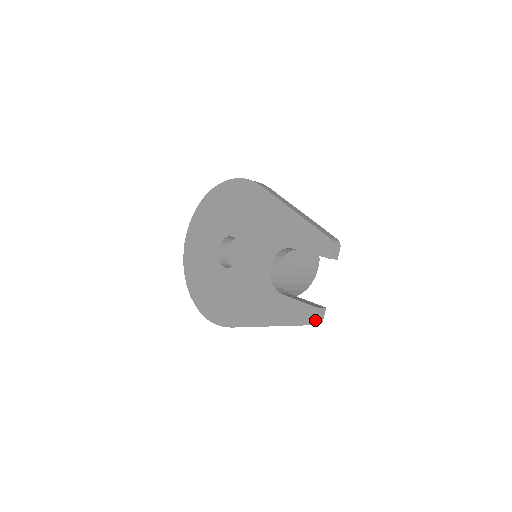
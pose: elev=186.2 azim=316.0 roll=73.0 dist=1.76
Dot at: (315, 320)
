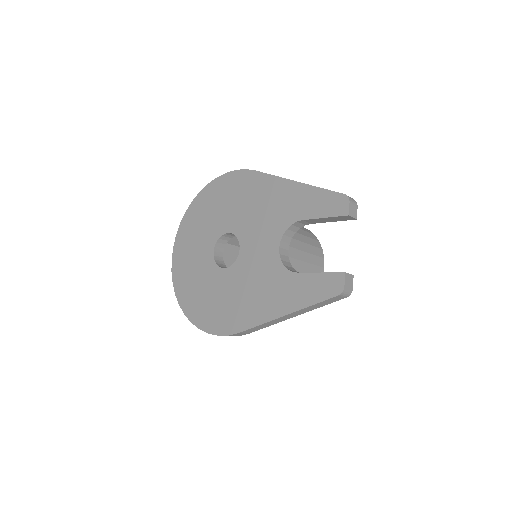
Dot at: (345, 288)
